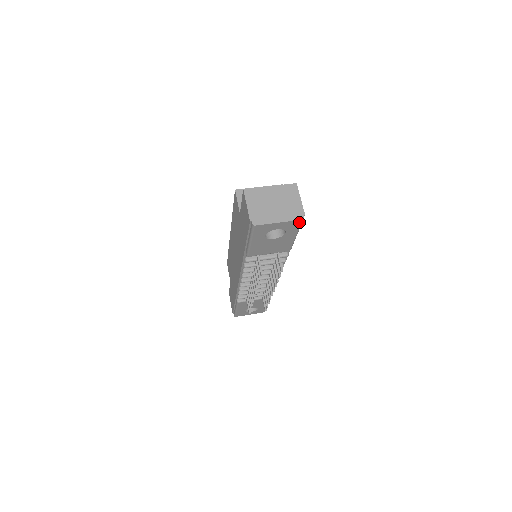
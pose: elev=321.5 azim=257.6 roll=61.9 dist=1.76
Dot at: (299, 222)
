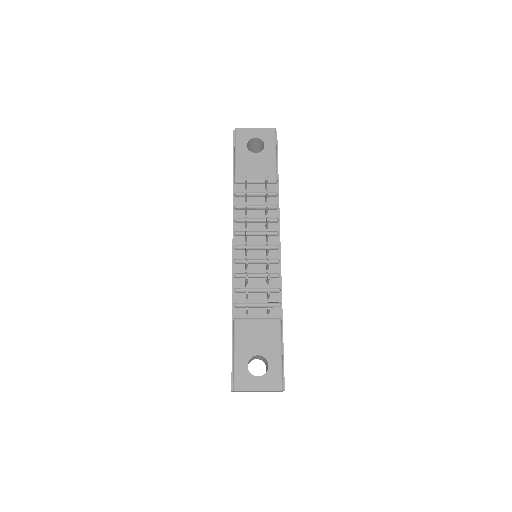
Dot at: (273, 132)
